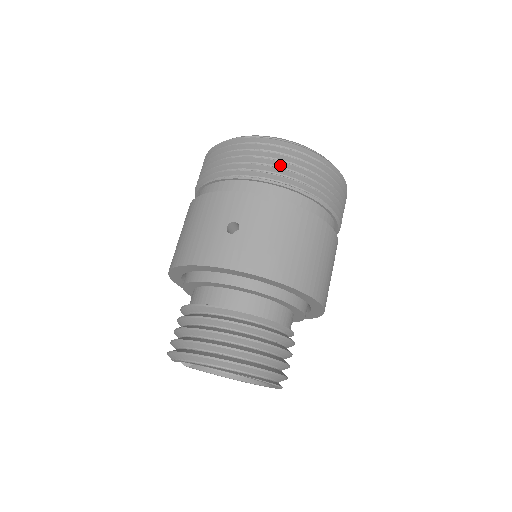
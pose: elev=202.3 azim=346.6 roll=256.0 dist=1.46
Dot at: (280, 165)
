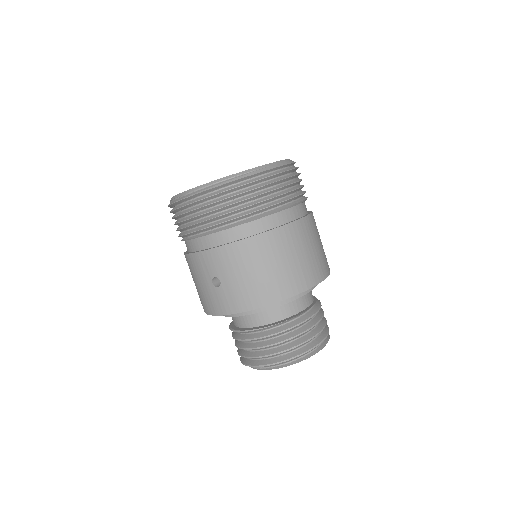
Dot at: (216, 212)
